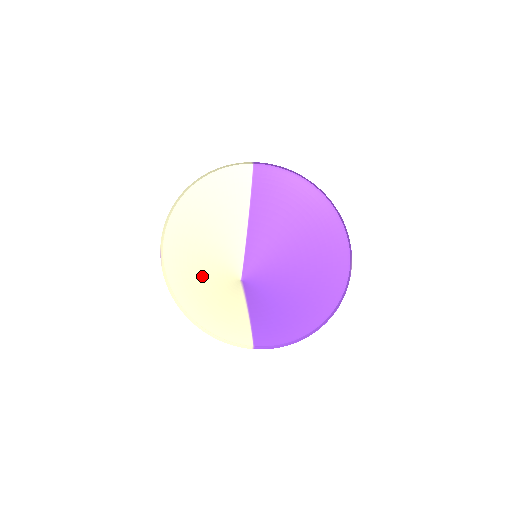
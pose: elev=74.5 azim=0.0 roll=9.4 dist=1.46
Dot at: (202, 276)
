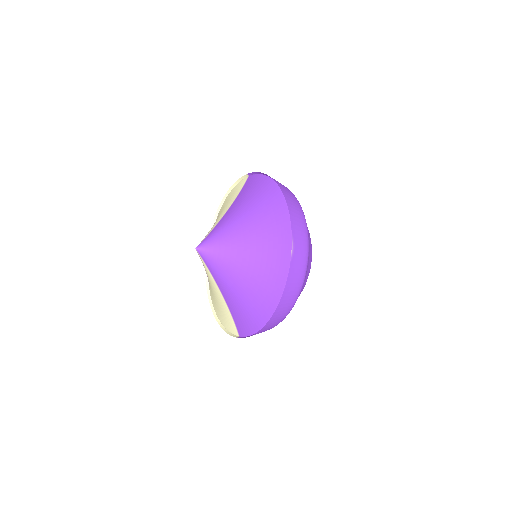
Dot at: occluded
